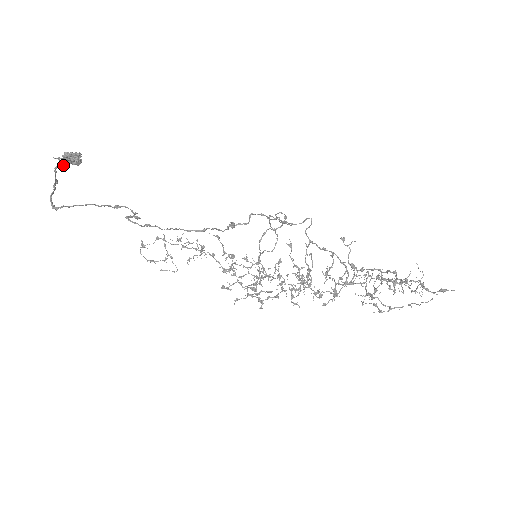
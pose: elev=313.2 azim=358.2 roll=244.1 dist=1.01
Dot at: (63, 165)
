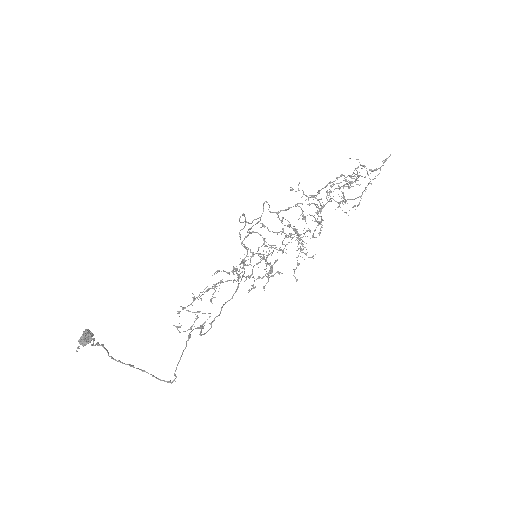
Dot at: (107, 351)
